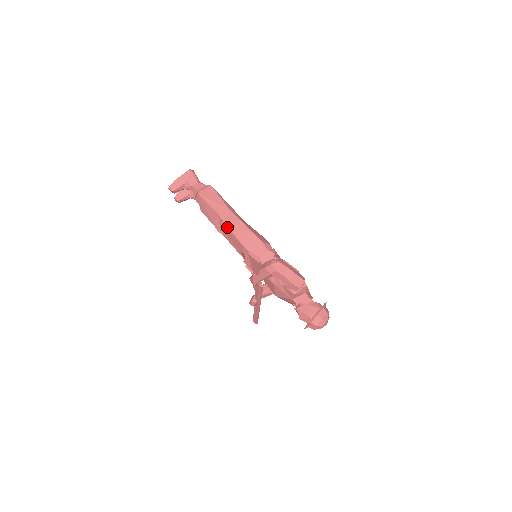
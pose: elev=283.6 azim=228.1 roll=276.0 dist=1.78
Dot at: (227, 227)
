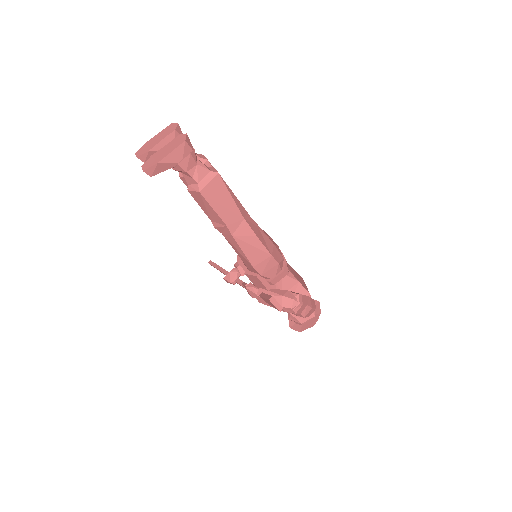
Dot at: (237, 244)
